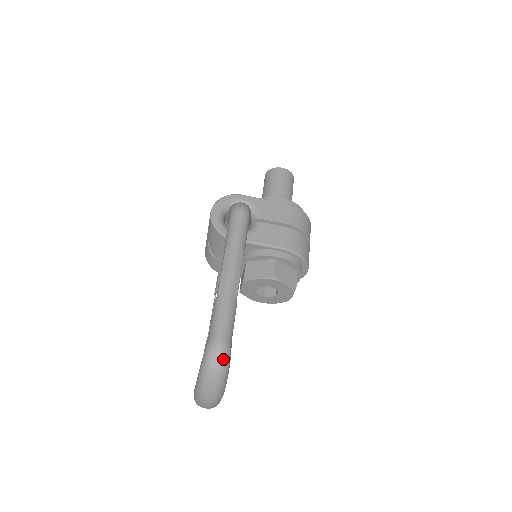
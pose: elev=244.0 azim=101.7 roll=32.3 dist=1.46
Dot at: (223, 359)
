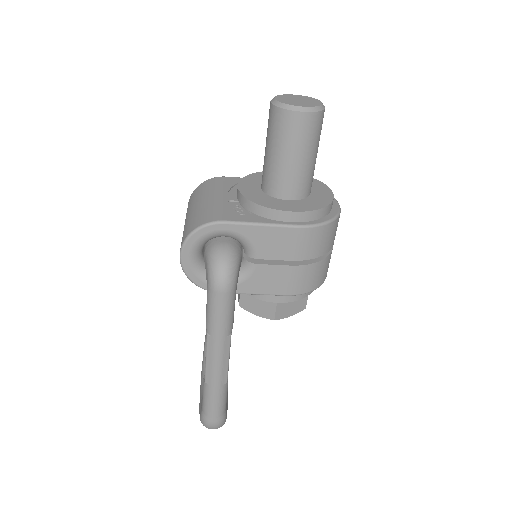
Dot at: occluded
